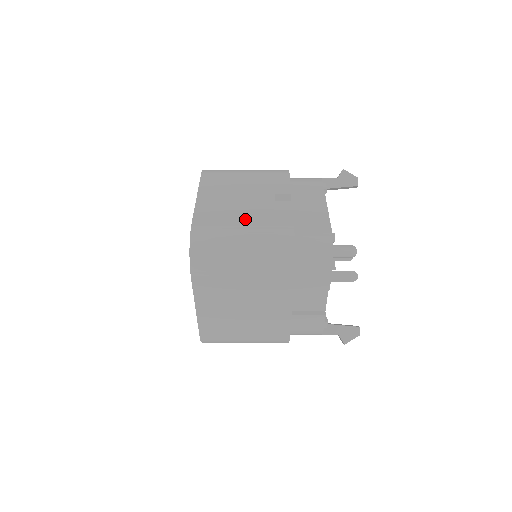
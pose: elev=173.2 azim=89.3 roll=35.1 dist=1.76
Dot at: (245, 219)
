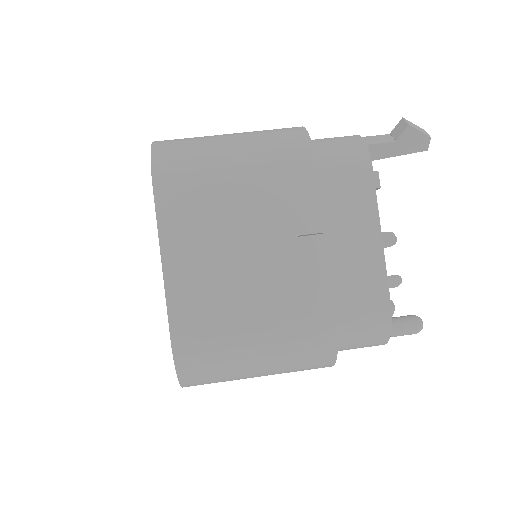
Dot at: (256, 315)
